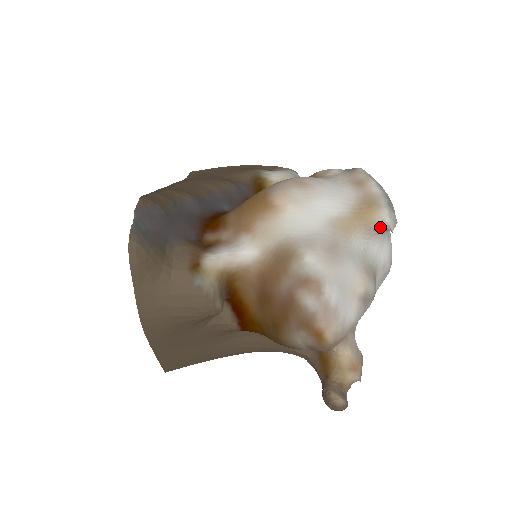
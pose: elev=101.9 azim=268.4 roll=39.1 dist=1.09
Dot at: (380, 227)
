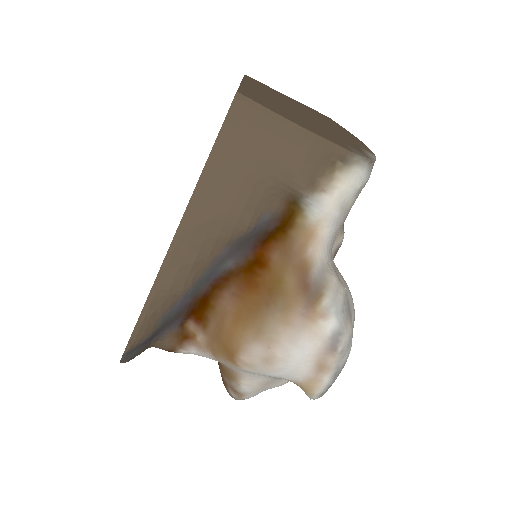
Dot at: occluded
